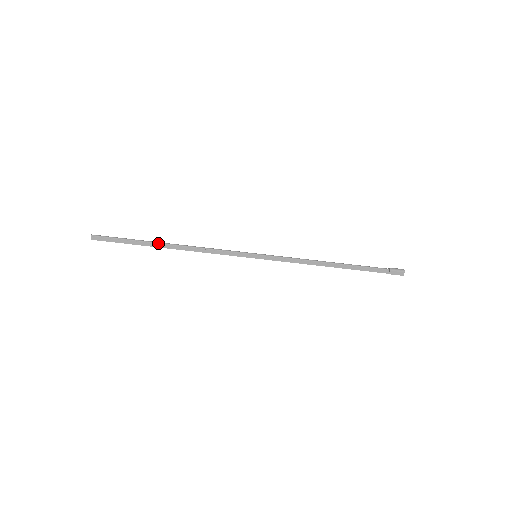
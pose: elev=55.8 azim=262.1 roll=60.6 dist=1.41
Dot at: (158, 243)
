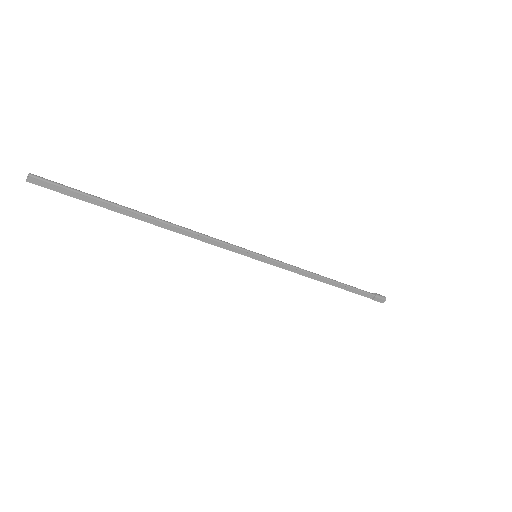
Dot at: (137, 213)
